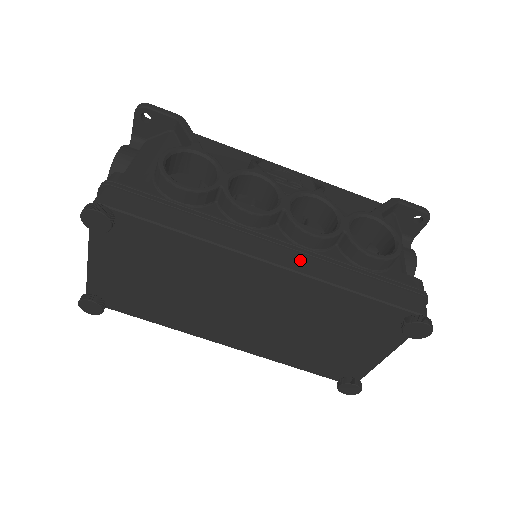
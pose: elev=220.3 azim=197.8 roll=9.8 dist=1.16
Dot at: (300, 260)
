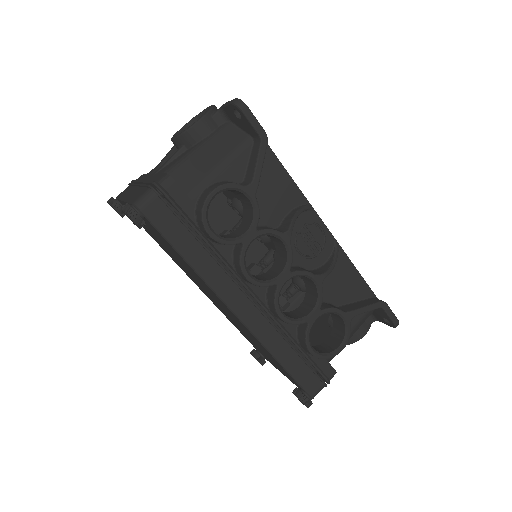
Dot at: (260, 323)
